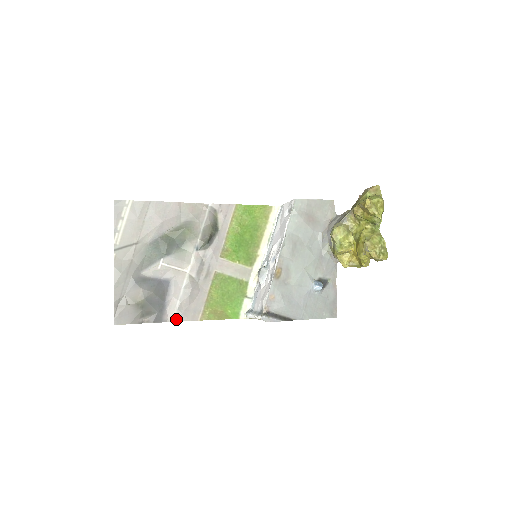
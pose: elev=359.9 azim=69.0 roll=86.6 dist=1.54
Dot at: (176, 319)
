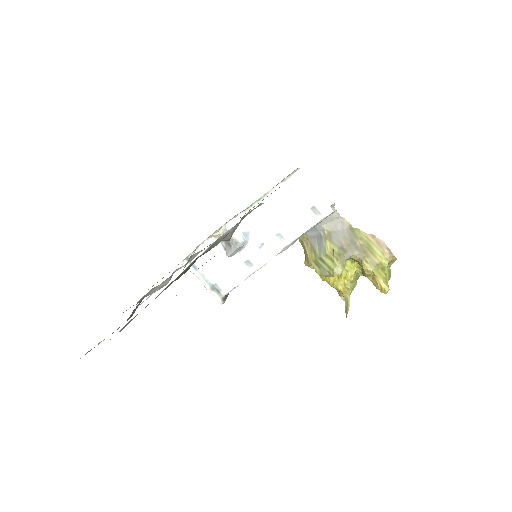
Dot at: occluded
